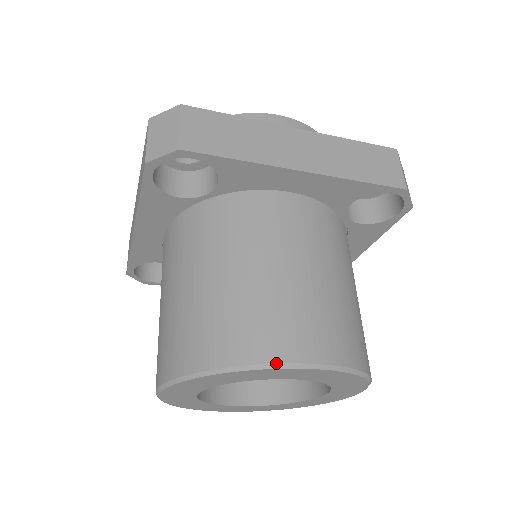
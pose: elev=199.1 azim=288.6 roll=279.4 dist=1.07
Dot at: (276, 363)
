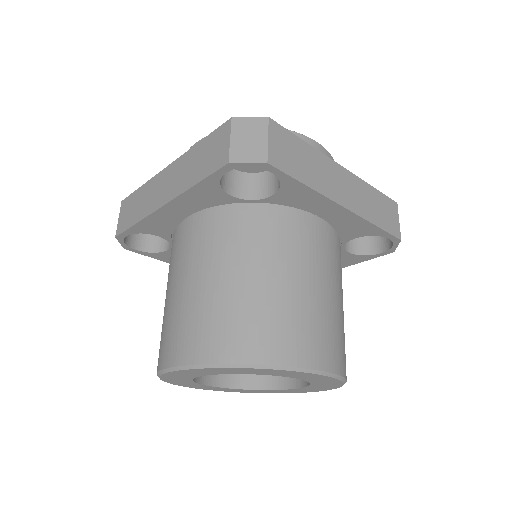
Dot at: (304, 368)
